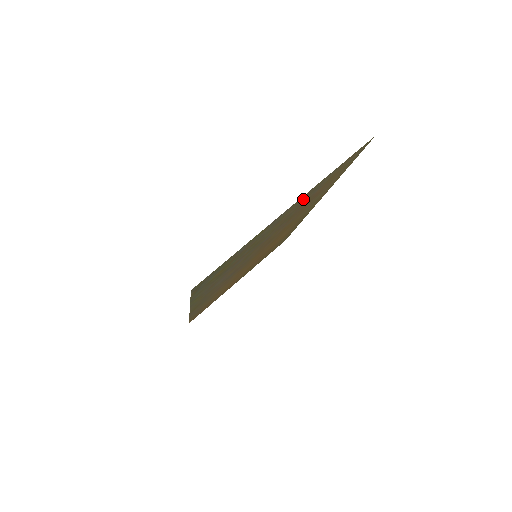
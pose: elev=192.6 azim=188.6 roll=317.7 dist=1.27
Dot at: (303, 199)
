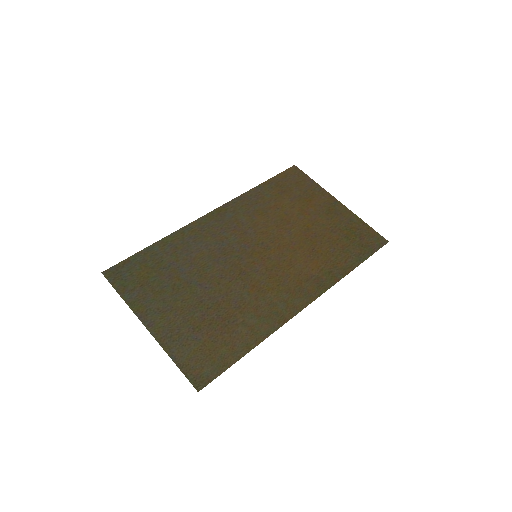
Dot at: (173, 331)
